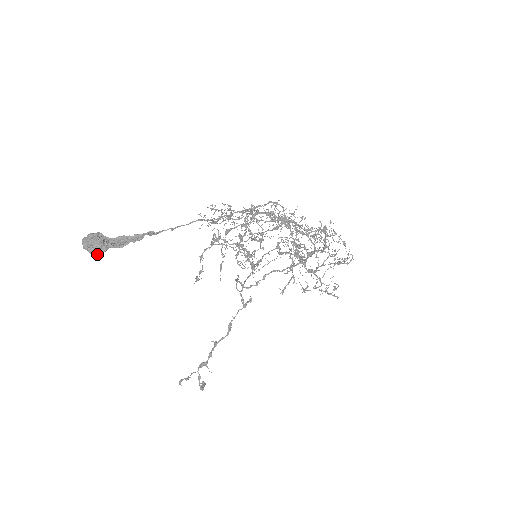
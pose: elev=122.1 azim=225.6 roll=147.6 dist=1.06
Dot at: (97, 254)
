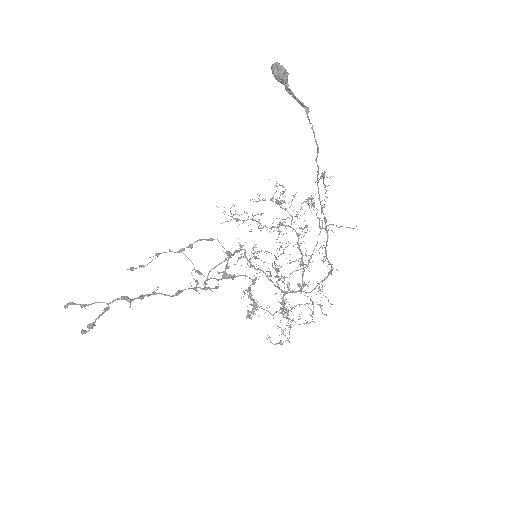
Dot at: (281, 74)
